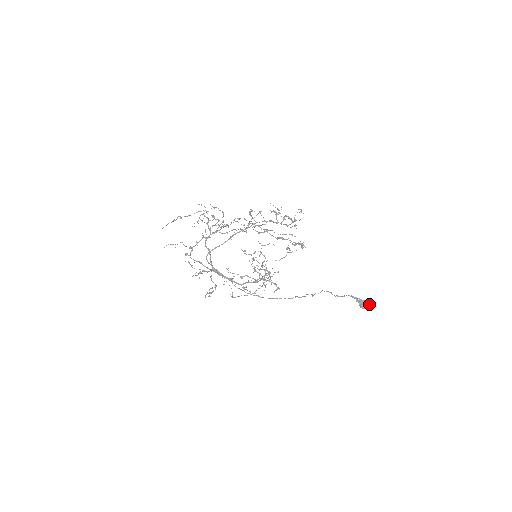
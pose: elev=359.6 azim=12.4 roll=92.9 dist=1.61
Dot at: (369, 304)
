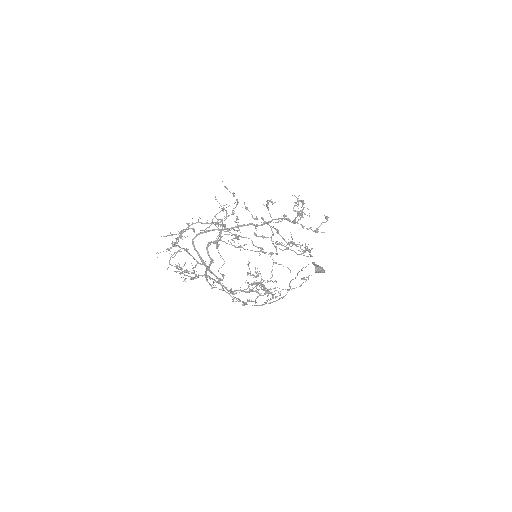
Dot at: (324, 271)
